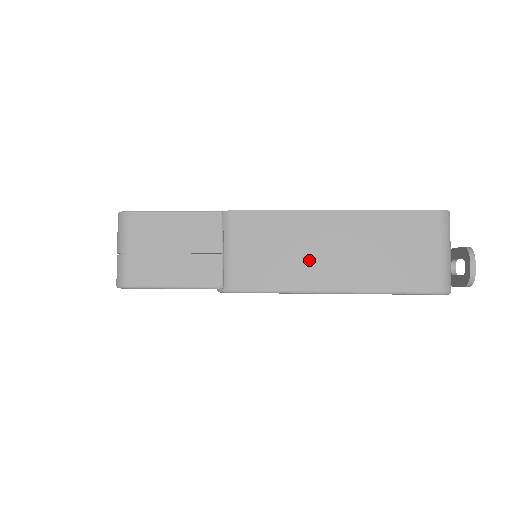
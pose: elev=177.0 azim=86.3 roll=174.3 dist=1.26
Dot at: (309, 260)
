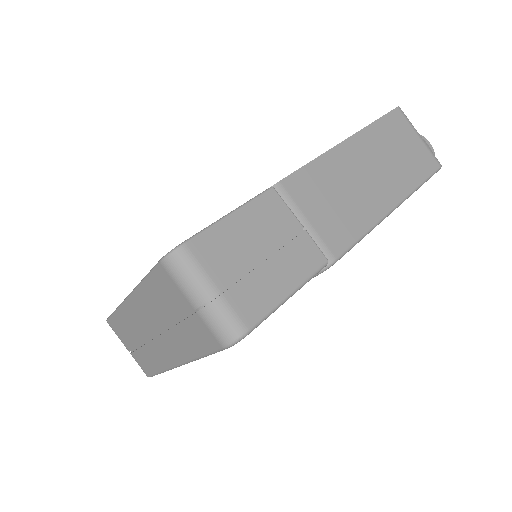
Dot at: (364, 191)
